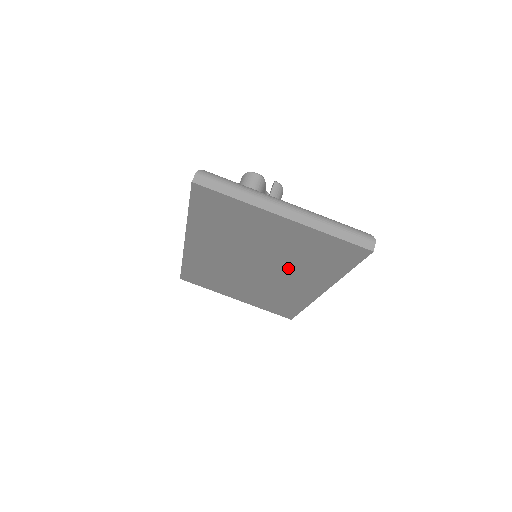
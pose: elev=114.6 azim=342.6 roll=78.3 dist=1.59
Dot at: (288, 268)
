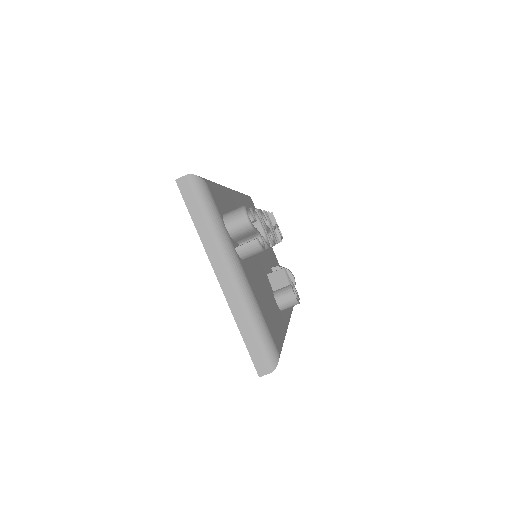
Dot at: occluded
